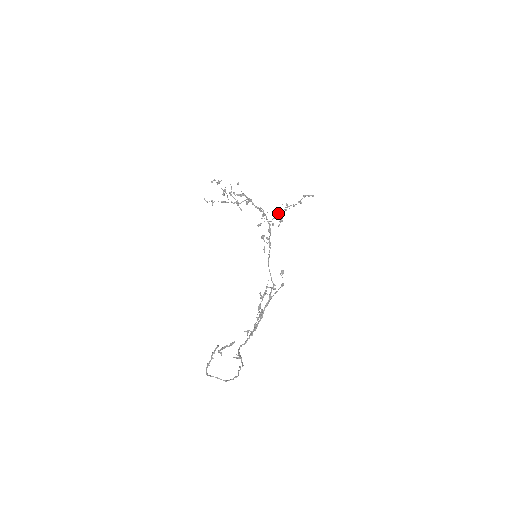
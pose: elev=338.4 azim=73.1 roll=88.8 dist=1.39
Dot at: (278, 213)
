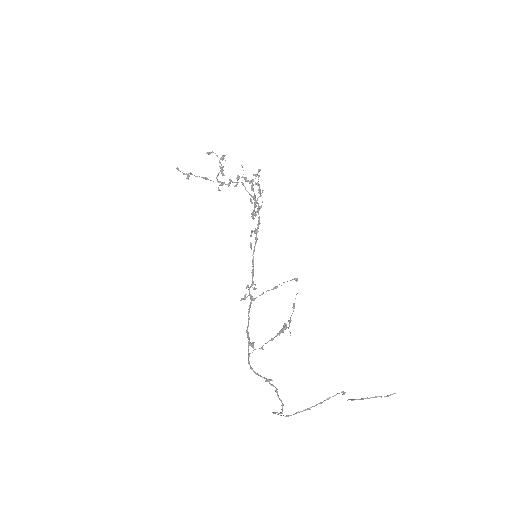
Dot at: occluded
